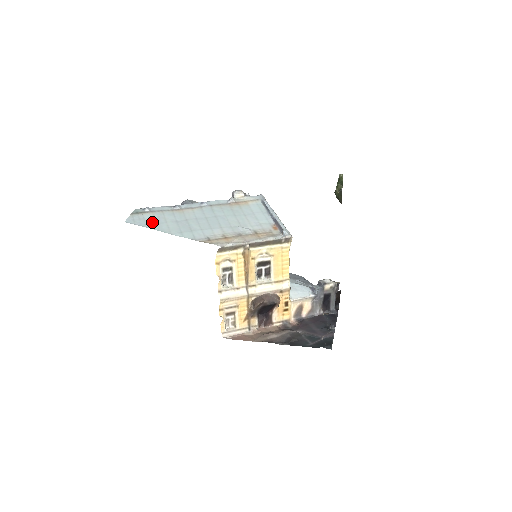
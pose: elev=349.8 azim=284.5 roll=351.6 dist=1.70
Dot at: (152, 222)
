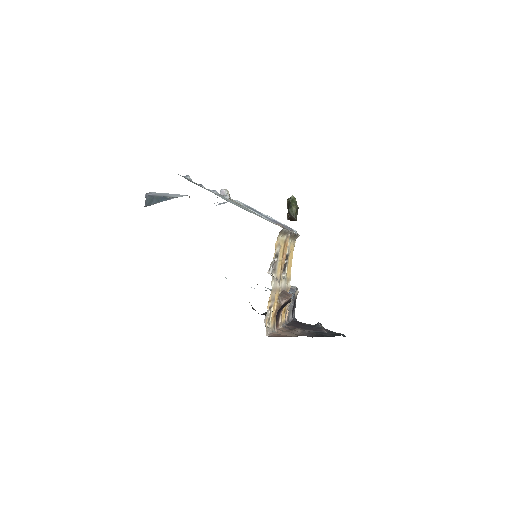
Dot at: occluded
